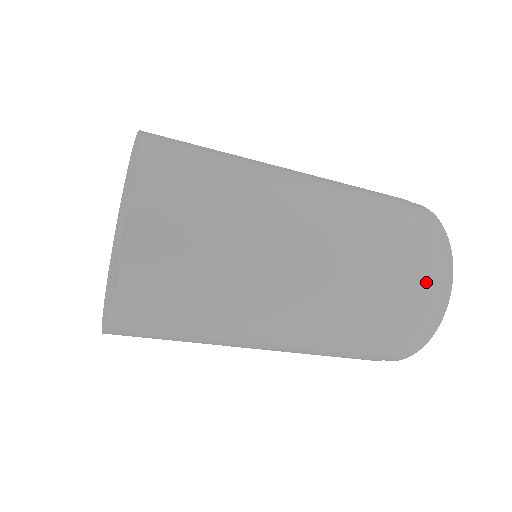
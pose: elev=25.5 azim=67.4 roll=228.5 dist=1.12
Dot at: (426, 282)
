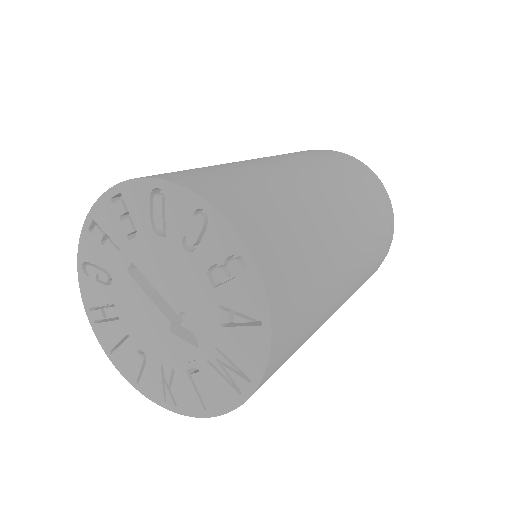
Dot at: (388, 232)
